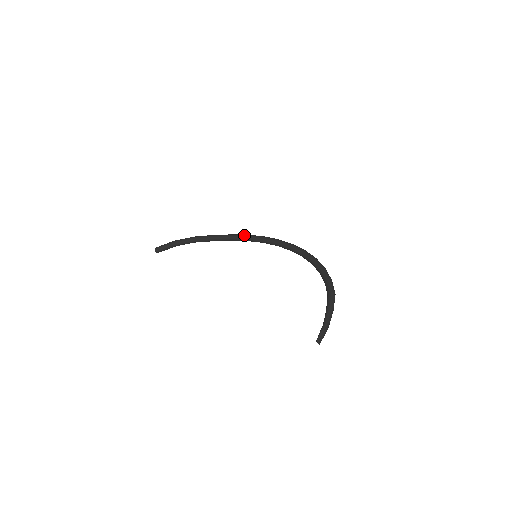
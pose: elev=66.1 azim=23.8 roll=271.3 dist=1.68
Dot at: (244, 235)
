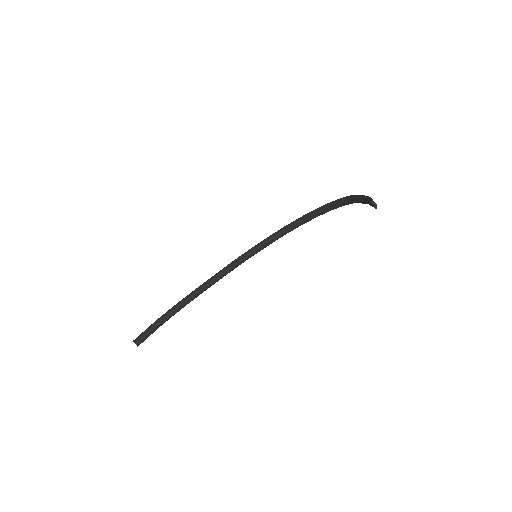
Dot at: (232, 261)
